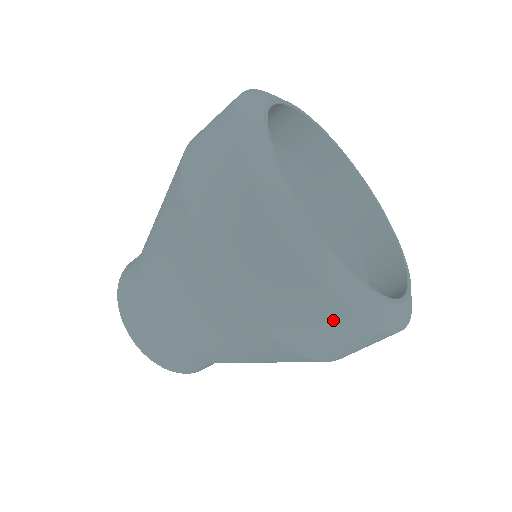
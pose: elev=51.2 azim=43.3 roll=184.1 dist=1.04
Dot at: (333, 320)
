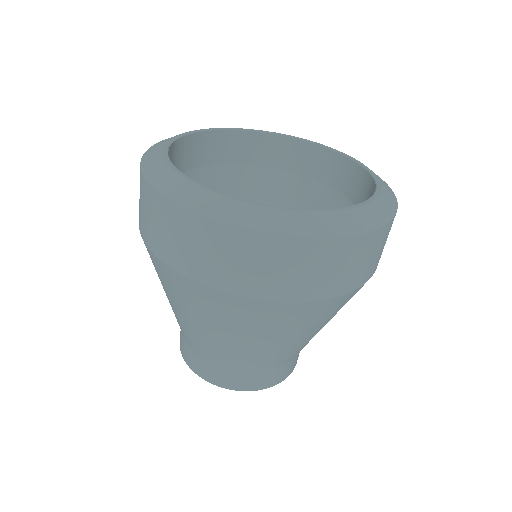
Dot at: (252, 248)
